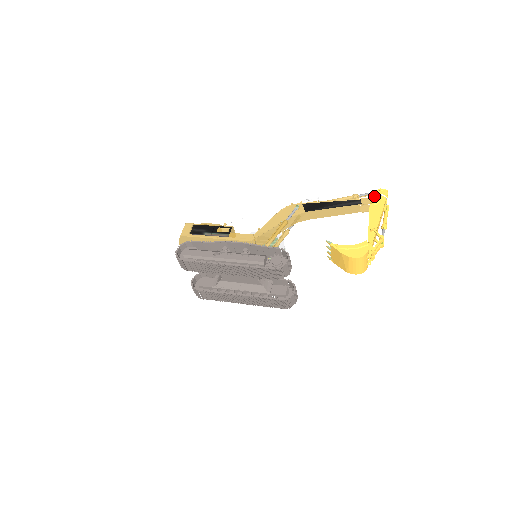
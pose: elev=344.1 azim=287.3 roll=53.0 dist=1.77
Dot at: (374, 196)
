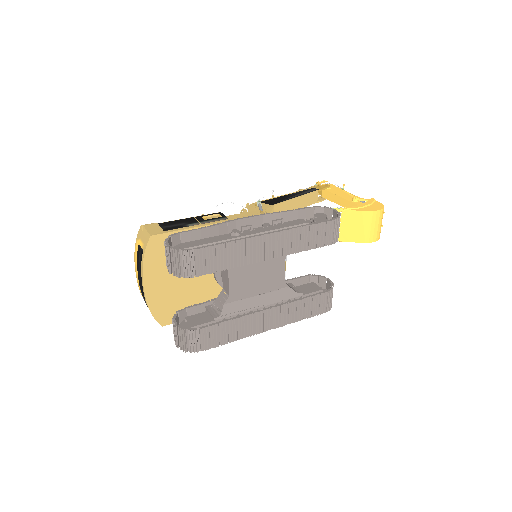
Dot at: occluded
